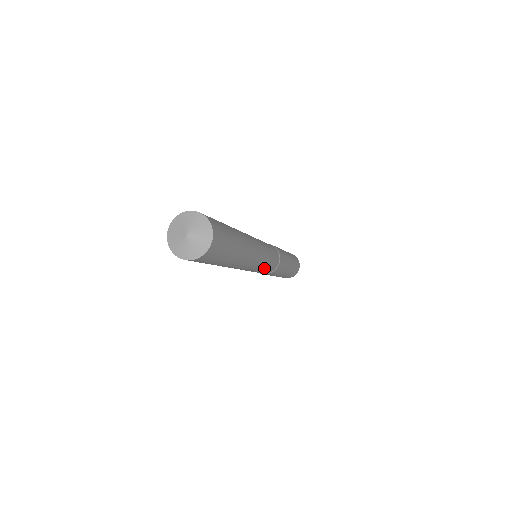
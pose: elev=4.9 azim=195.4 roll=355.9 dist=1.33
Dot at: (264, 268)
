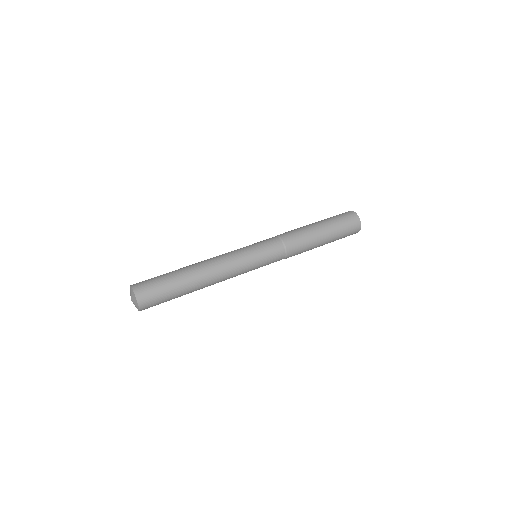
Dot at: occluded
